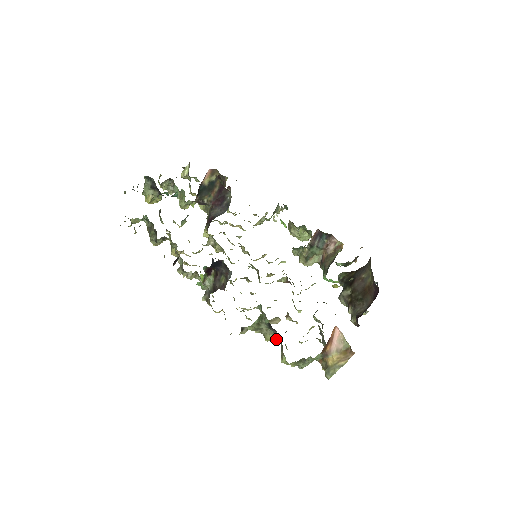
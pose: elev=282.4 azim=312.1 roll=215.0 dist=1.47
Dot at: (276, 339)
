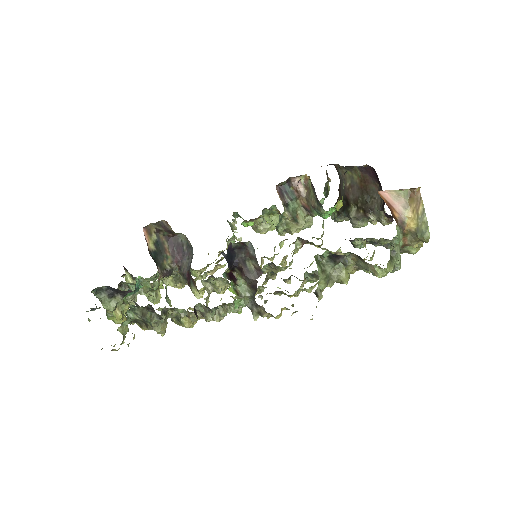
Dot at: (351, 264)
